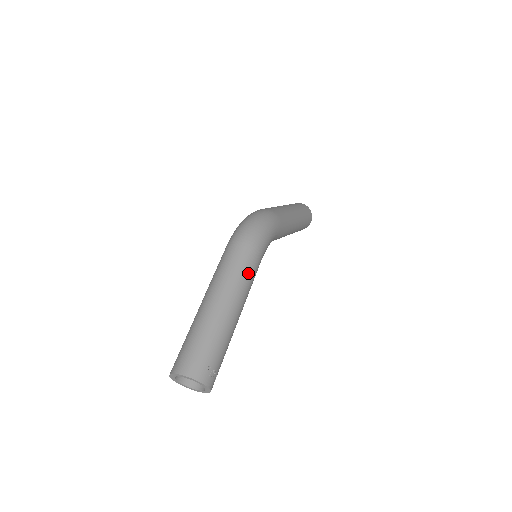
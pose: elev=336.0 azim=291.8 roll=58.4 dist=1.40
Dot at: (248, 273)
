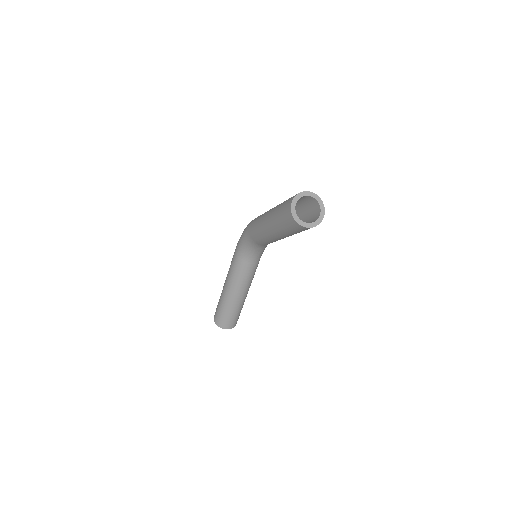
Dot at: occluded
